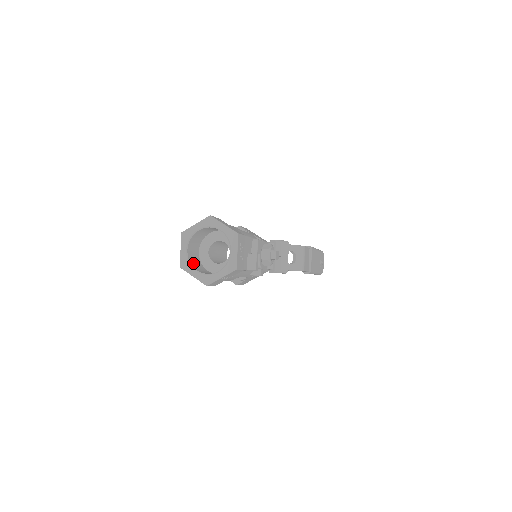
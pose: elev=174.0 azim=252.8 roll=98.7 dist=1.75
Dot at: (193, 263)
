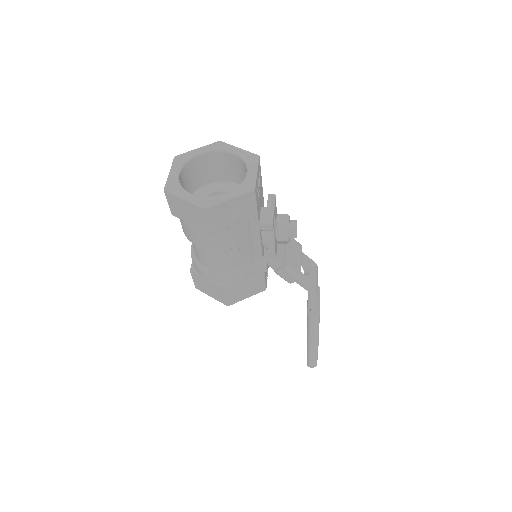
Dot at: occluded
